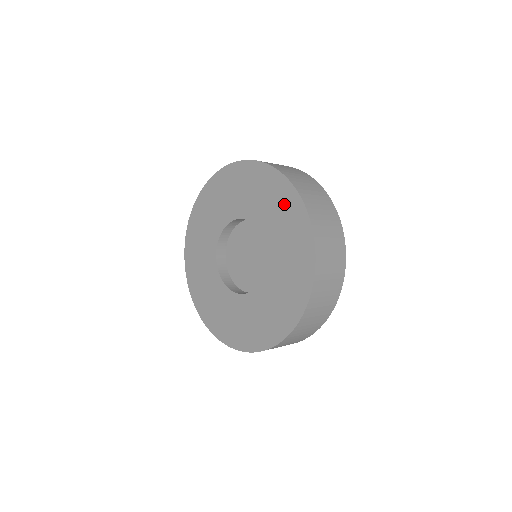
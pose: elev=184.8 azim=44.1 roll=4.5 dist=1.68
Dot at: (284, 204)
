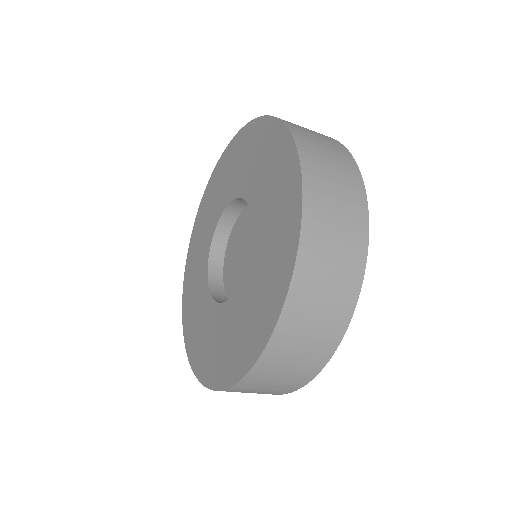
Dot at: (246, 145)
